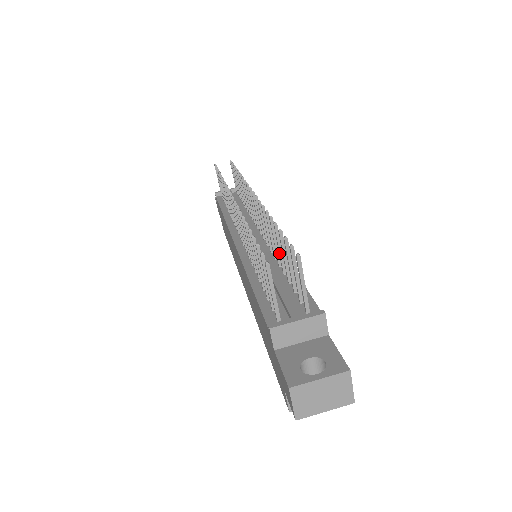
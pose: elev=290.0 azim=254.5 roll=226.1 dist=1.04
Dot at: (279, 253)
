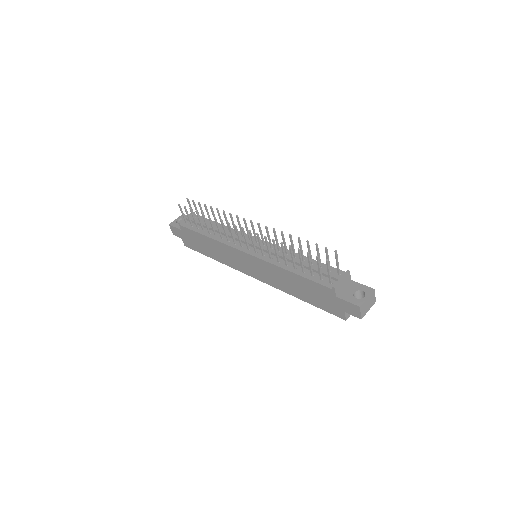
Dot at: (301, 251)
